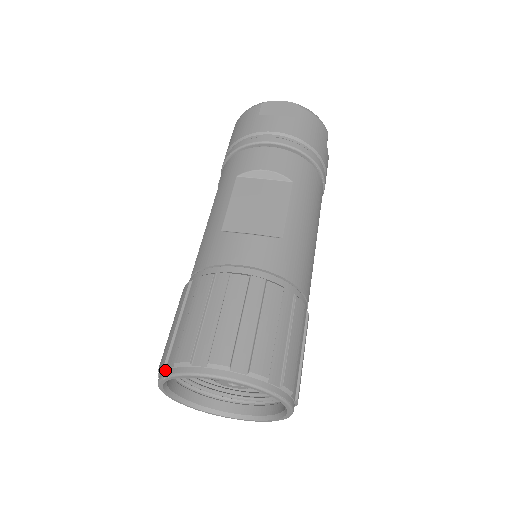
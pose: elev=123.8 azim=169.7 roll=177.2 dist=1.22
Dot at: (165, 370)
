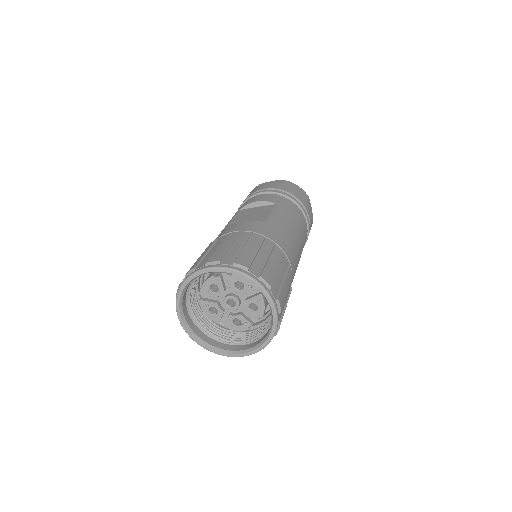
Dot at: occluded
